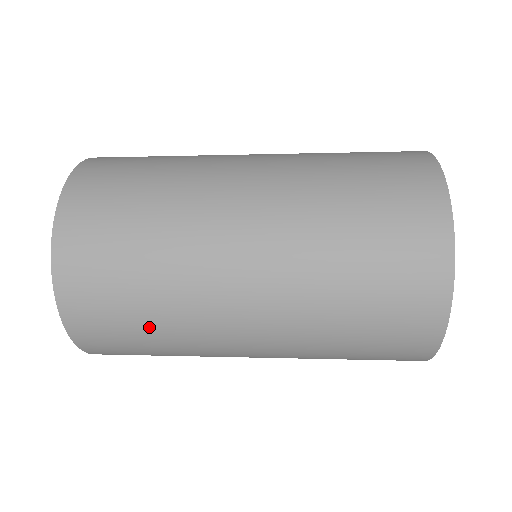
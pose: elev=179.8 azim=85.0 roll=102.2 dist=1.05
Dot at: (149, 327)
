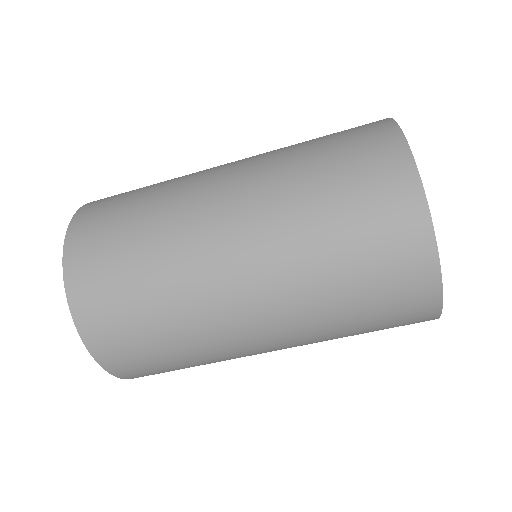
Dot at: (138, 256)
